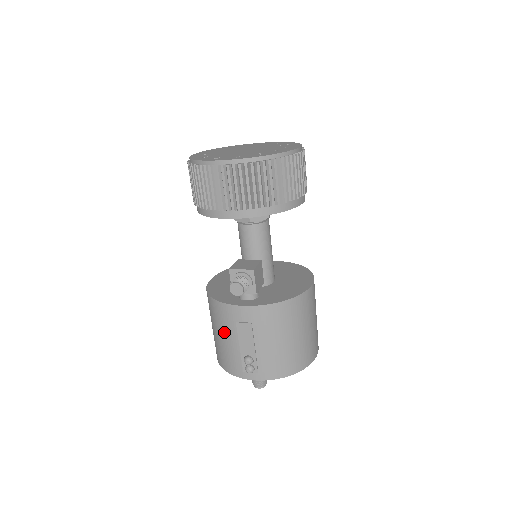
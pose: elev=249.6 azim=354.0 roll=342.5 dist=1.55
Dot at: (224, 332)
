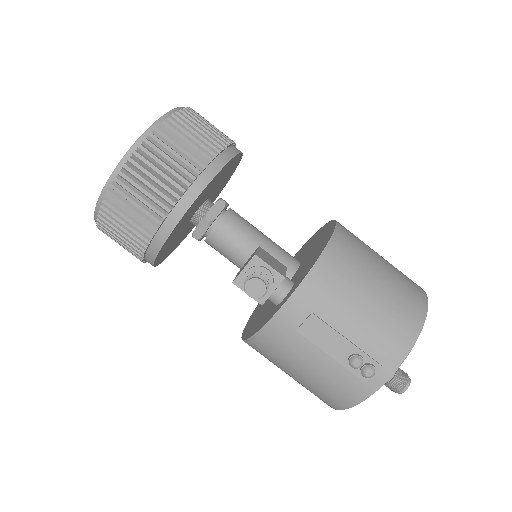
Dot at: (300, 360)
